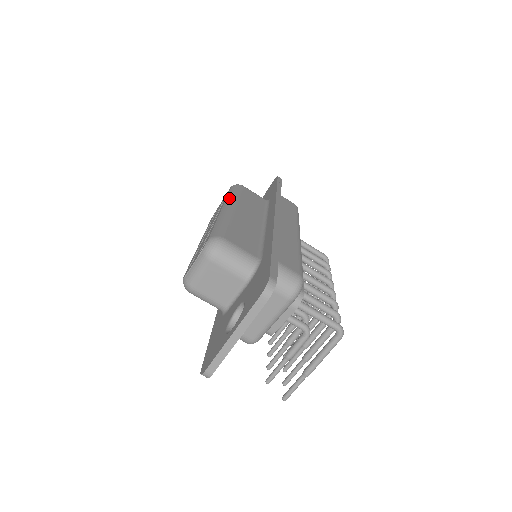
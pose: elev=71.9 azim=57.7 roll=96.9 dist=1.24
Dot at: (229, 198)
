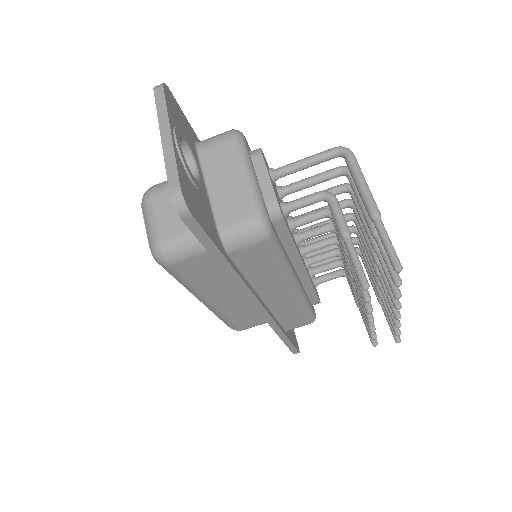
Dot at: occluded
